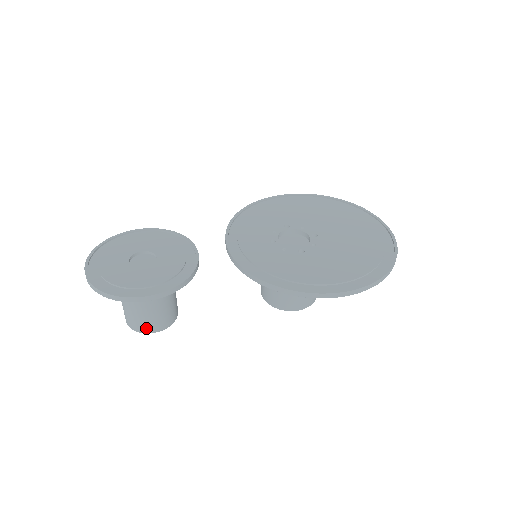
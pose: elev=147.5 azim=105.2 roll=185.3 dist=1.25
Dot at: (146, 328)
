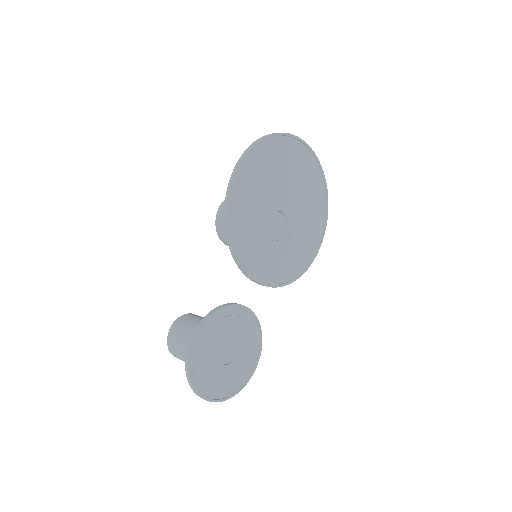
Dot at: occluded
